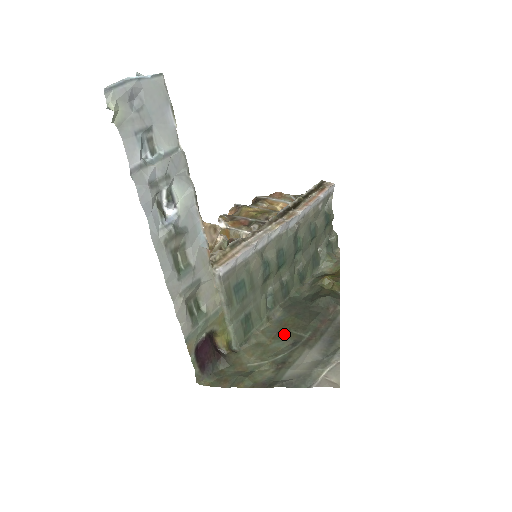
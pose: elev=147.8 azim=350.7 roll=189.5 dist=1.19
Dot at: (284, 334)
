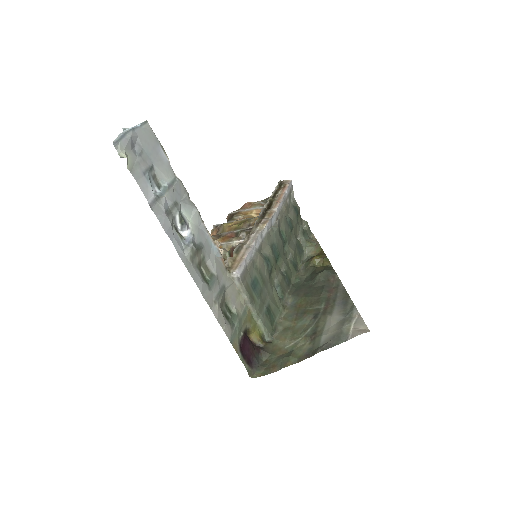
Dot at: (303, 313)
